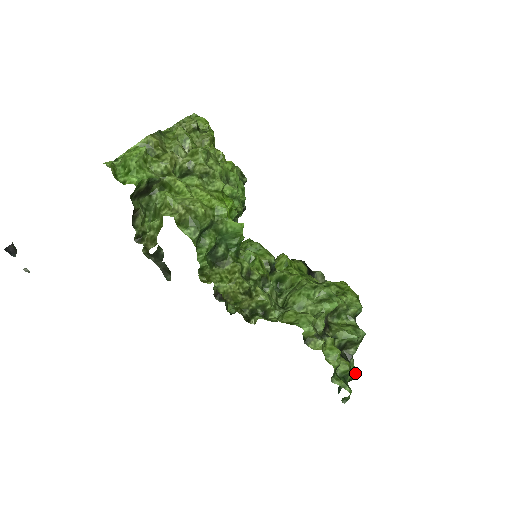
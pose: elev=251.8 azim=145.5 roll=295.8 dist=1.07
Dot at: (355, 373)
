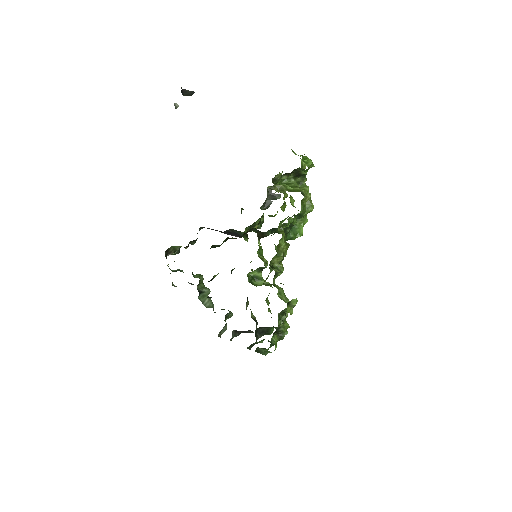
Dot at: occluded
